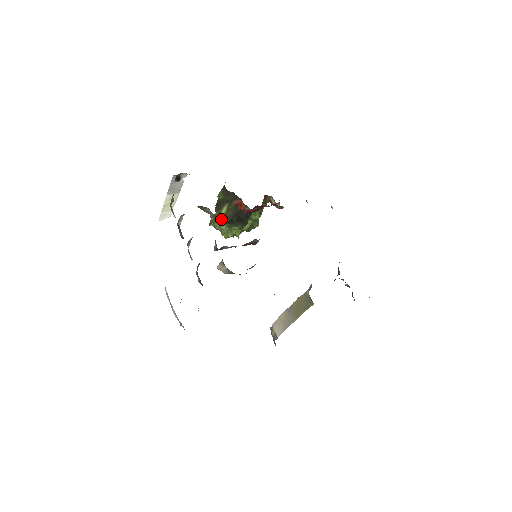
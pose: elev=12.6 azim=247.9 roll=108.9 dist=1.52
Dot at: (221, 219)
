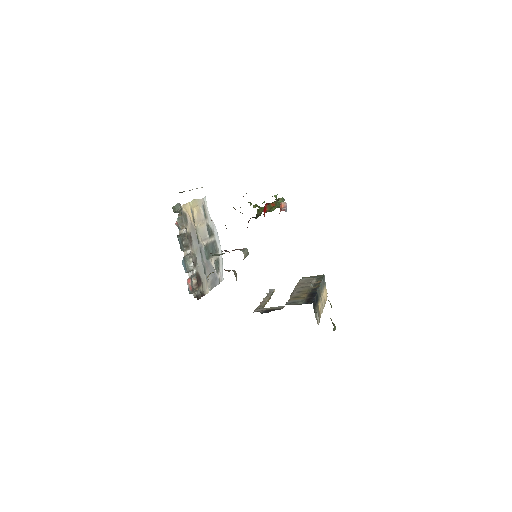
Dot at: occluded
